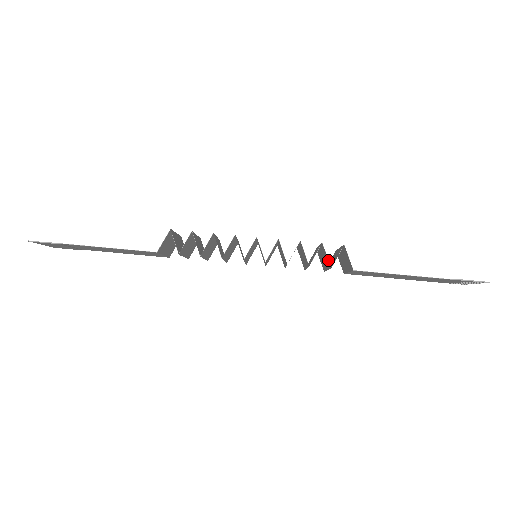
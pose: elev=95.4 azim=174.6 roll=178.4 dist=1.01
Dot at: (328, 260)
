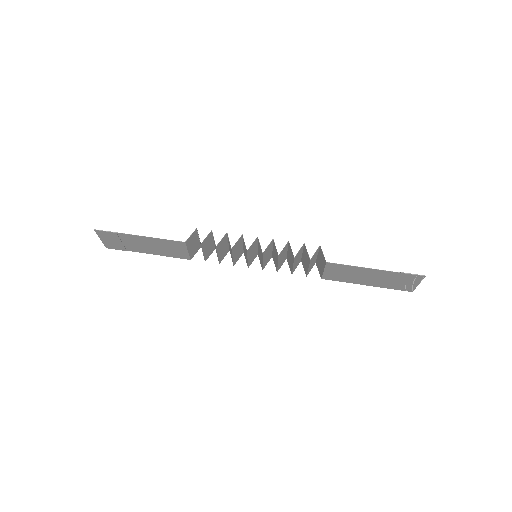
Dot at: (308, 254)
